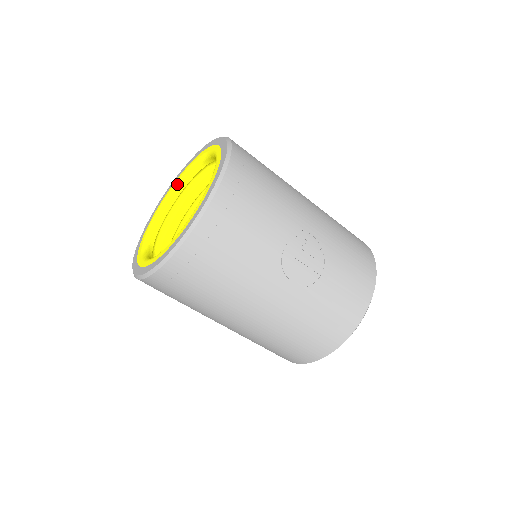
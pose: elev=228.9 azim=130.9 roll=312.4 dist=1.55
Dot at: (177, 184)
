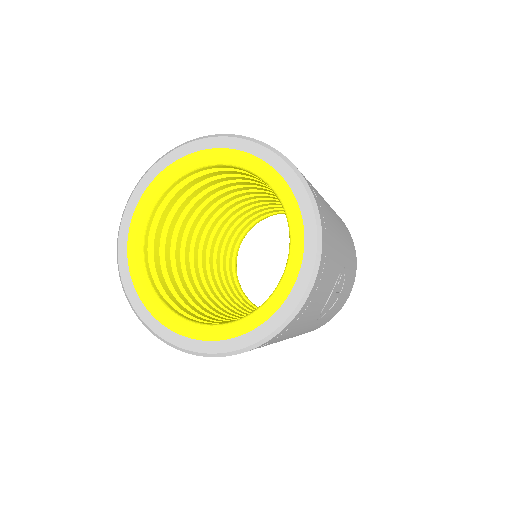
Dot at: (174, 177)
